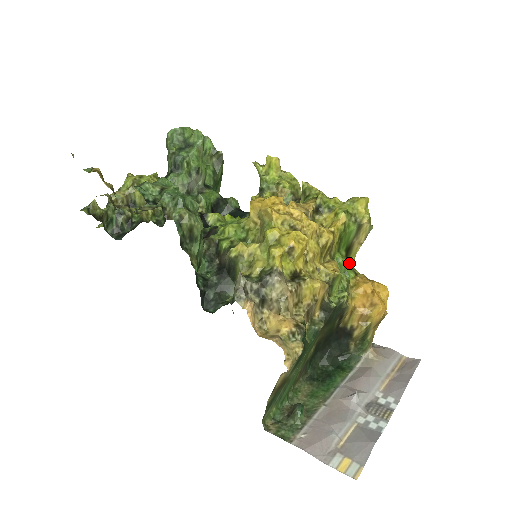
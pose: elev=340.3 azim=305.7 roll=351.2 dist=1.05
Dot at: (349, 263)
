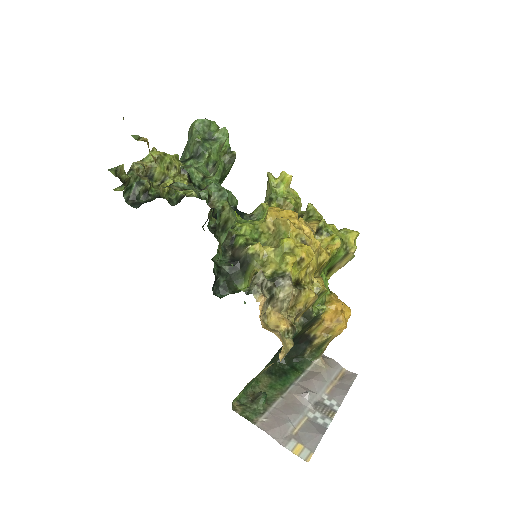
Dot at: occluded
